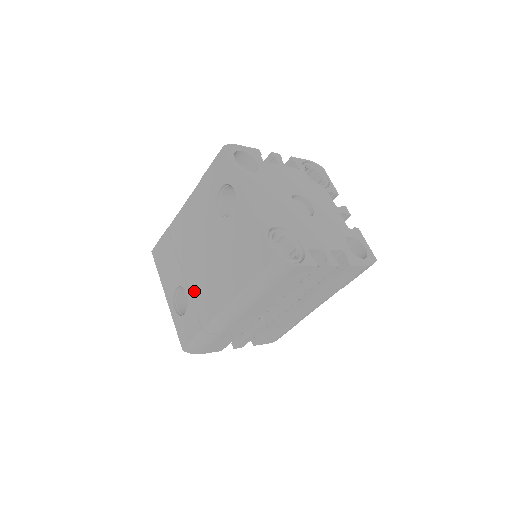
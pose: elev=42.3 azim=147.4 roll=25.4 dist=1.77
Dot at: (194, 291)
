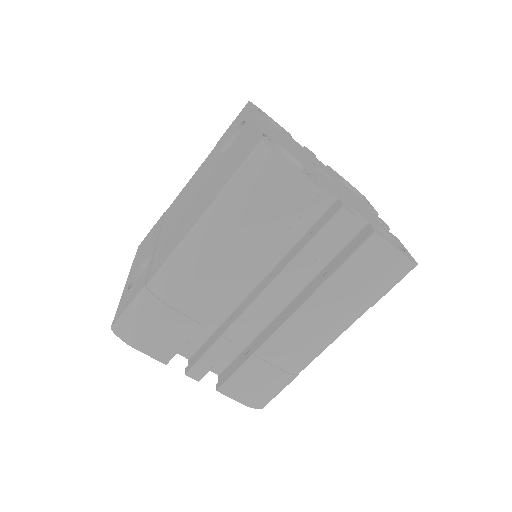
Dot at: (159, 249)
